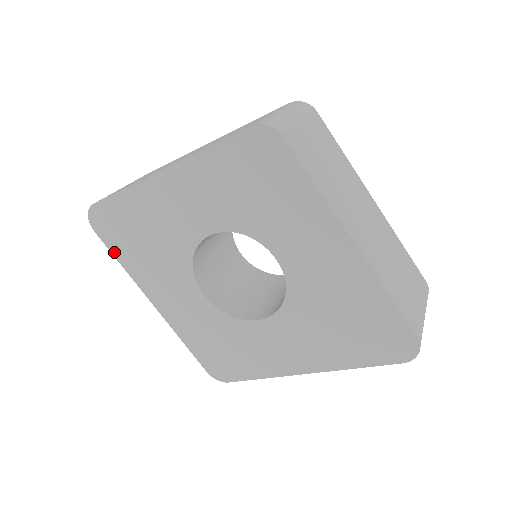
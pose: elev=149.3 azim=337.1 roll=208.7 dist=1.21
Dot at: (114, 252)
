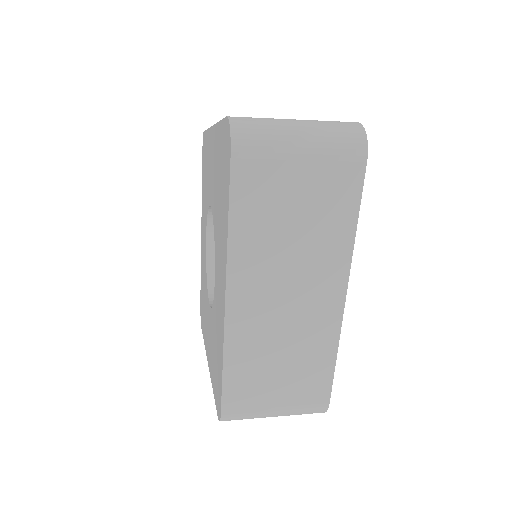
Dot at: (203, 334)
